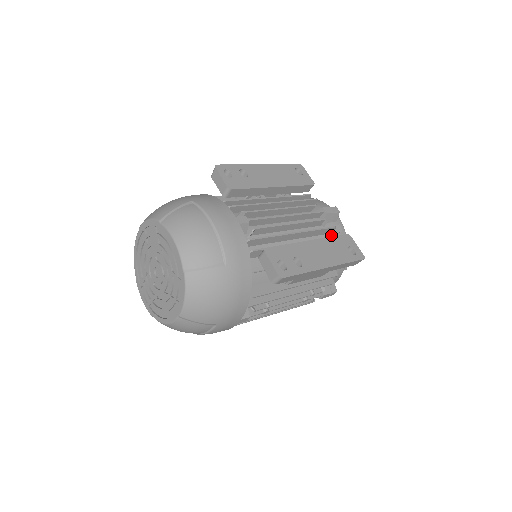
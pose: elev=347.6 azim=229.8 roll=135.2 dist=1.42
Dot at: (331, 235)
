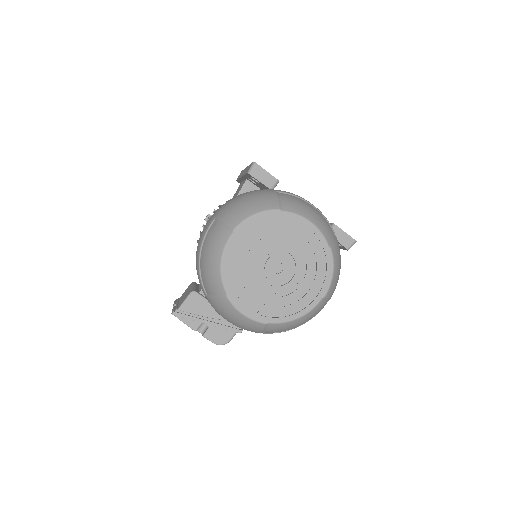
Dot at: occluded
